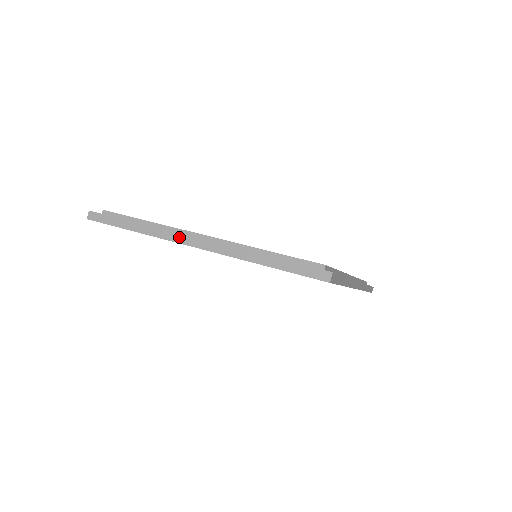
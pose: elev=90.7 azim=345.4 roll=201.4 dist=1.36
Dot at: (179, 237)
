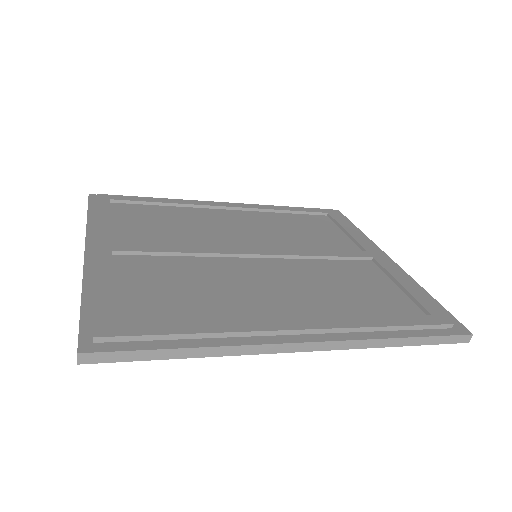
Dot at: (85, 245)
